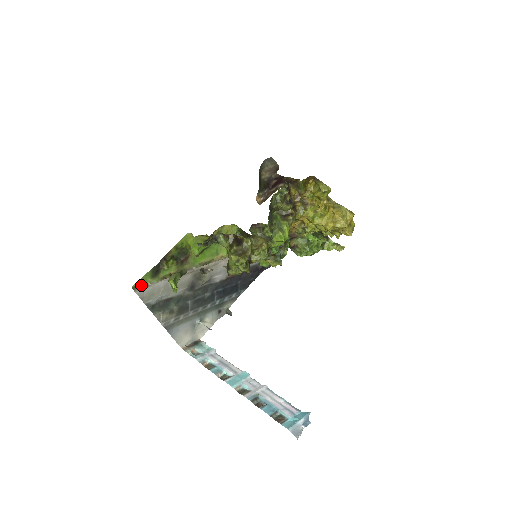
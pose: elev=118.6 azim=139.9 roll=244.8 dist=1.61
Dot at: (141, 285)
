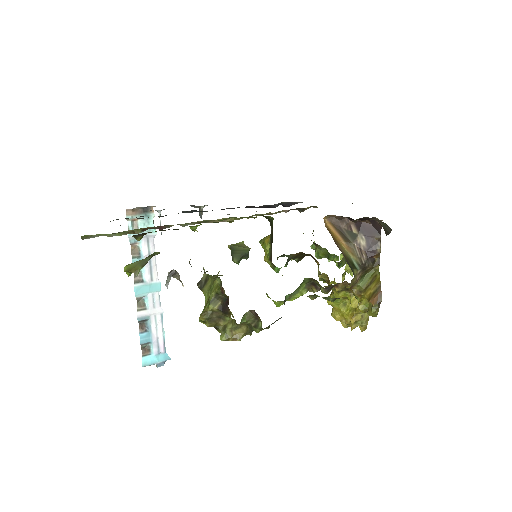
Dot at: (95, 236)
